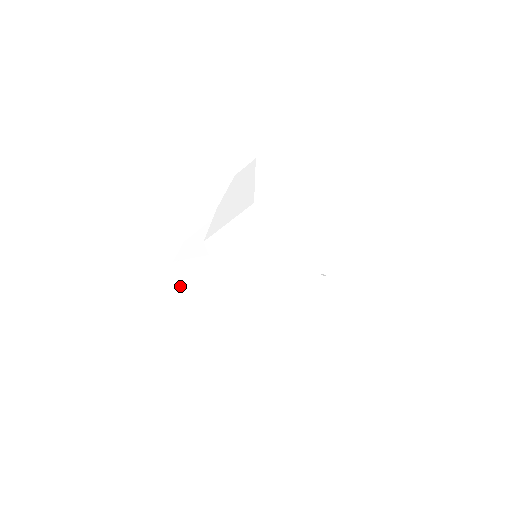
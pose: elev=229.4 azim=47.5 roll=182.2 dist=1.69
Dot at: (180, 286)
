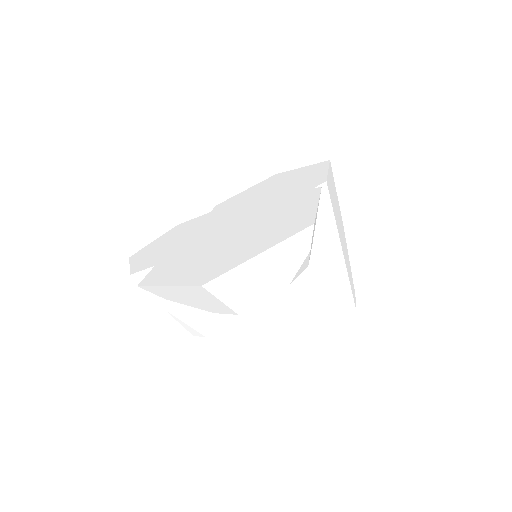
Dot at: (159, 242)
